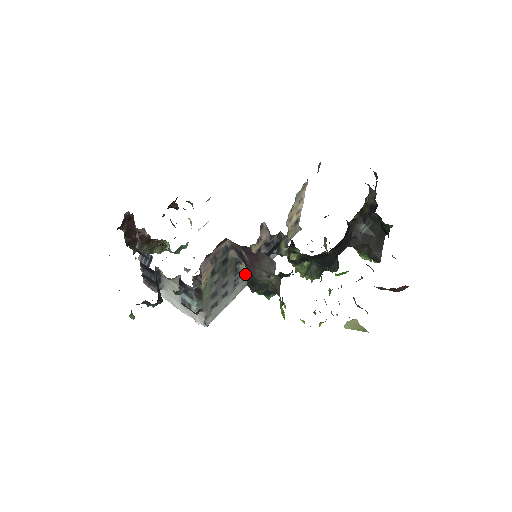
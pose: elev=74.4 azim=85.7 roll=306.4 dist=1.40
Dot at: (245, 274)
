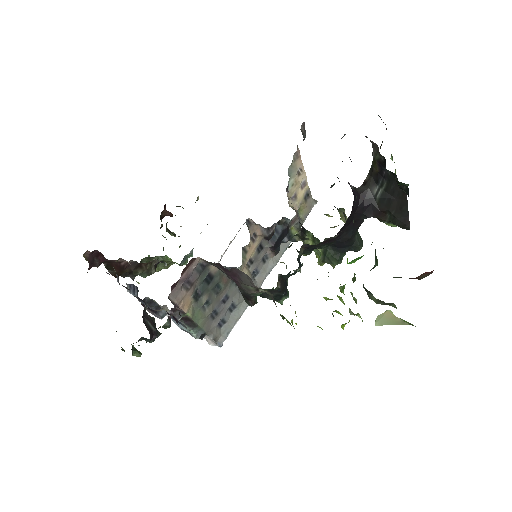
Dot at: (251, 278)
